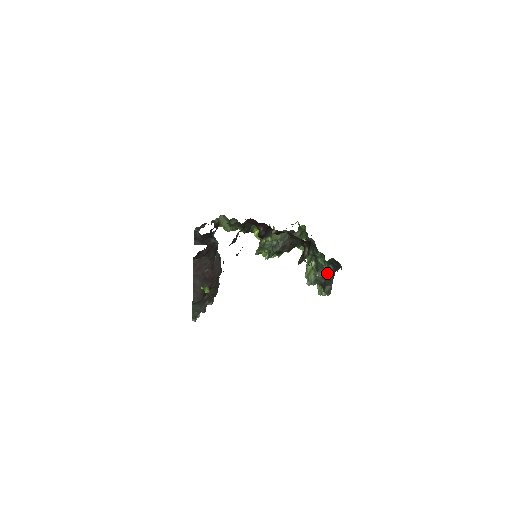
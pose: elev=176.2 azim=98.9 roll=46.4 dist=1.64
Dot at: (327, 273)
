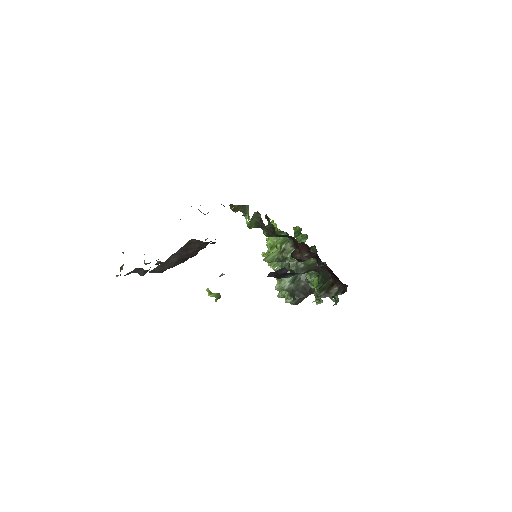
Dot at: (306, 288)
